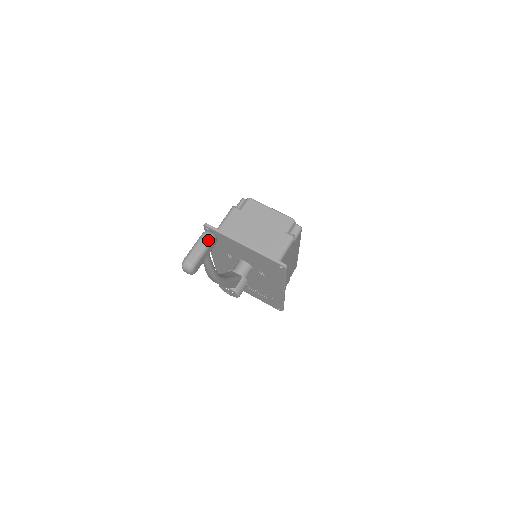
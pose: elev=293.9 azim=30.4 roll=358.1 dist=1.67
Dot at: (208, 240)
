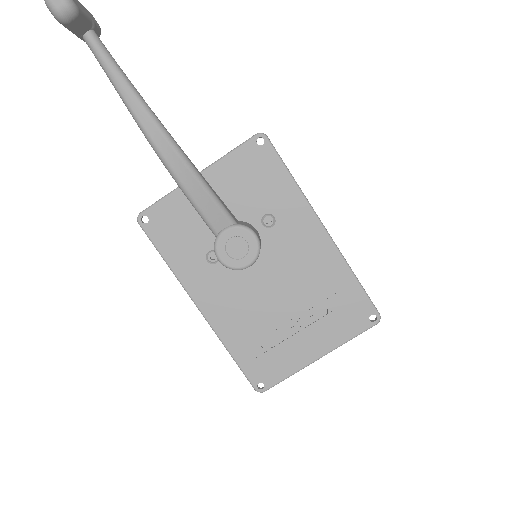
Dot at: occluded
